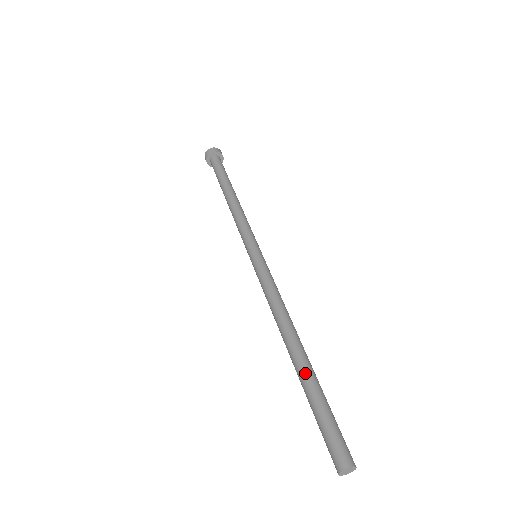
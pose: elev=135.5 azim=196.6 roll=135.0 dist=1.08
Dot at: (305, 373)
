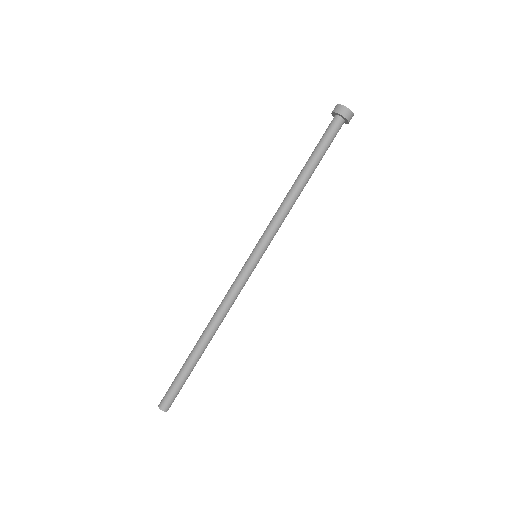
Dot at: (189, 354)
